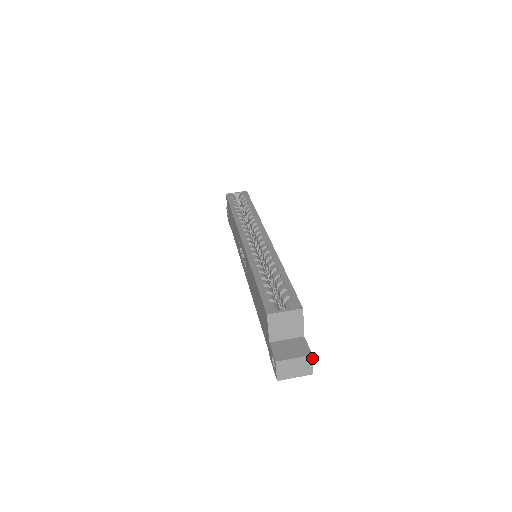
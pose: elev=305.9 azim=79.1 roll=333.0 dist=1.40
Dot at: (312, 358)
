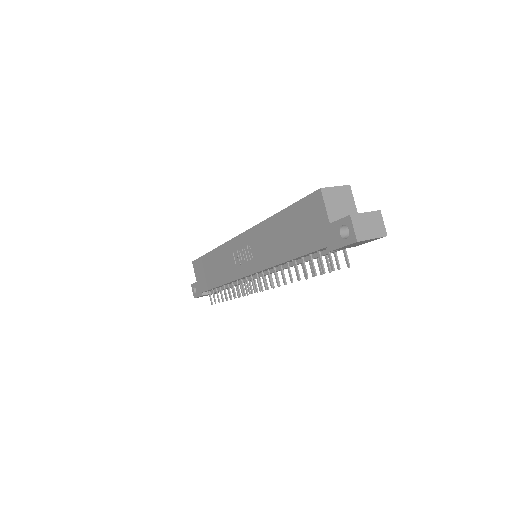
Dot at: (381, 214)
